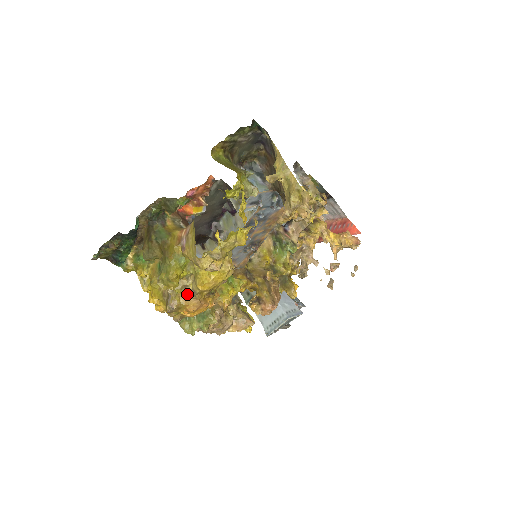
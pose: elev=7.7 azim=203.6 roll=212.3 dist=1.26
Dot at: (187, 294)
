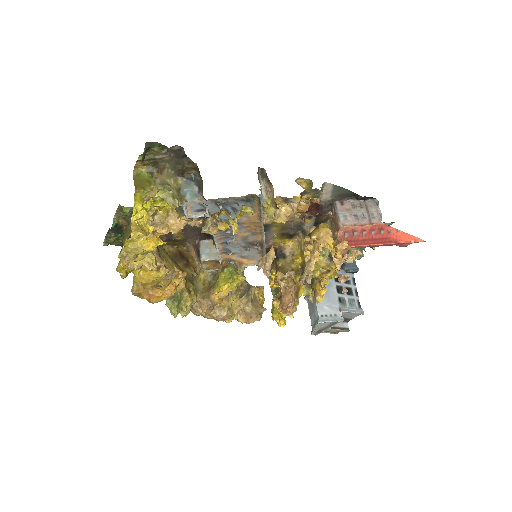
Dot at: occluded
